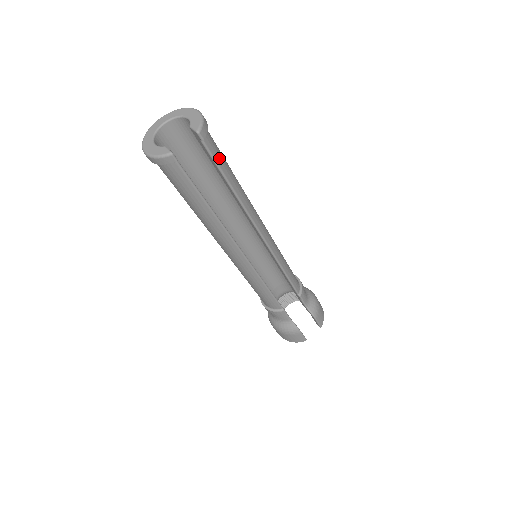
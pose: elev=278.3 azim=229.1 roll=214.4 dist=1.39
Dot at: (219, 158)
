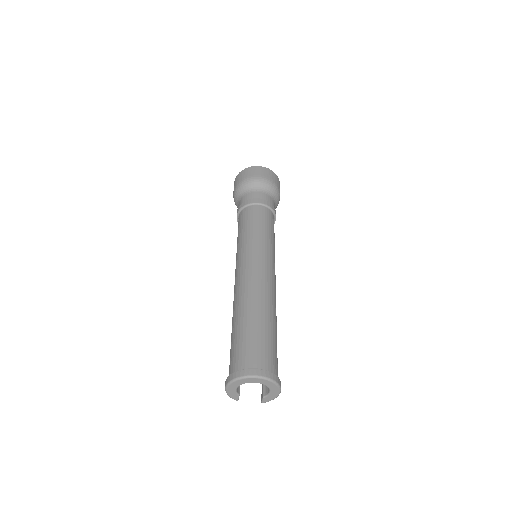
Dot at: occluded
